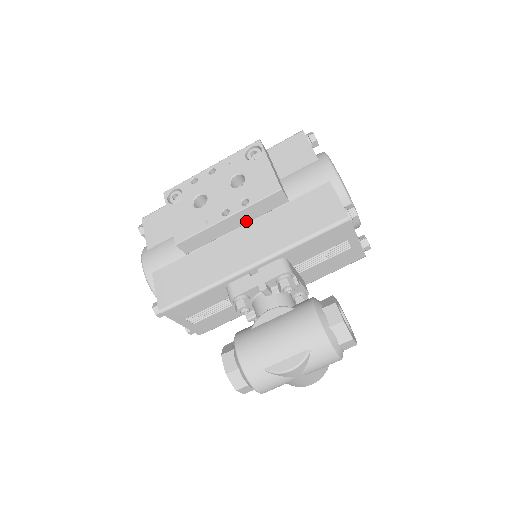
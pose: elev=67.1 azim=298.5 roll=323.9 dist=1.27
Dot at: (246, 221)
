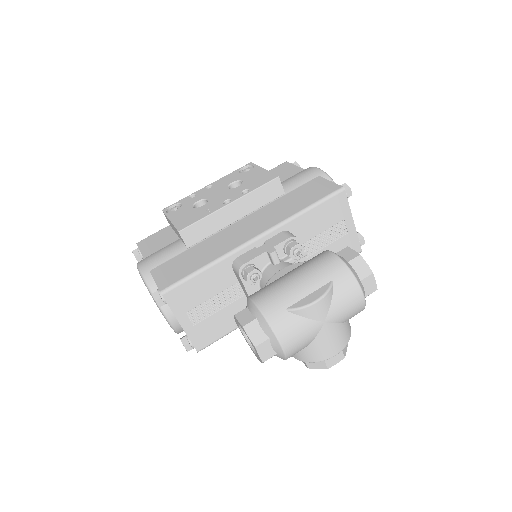
Dot at: (246, 212)
